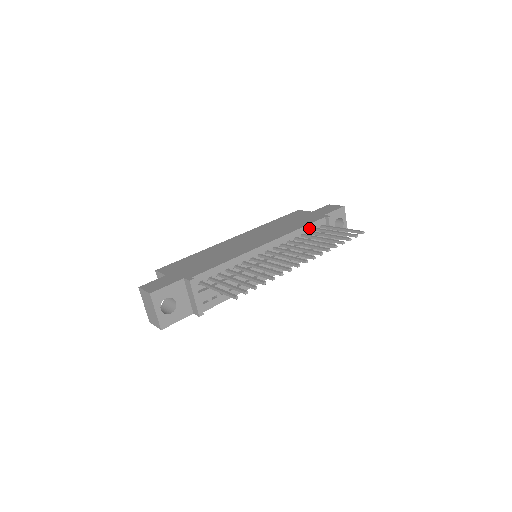
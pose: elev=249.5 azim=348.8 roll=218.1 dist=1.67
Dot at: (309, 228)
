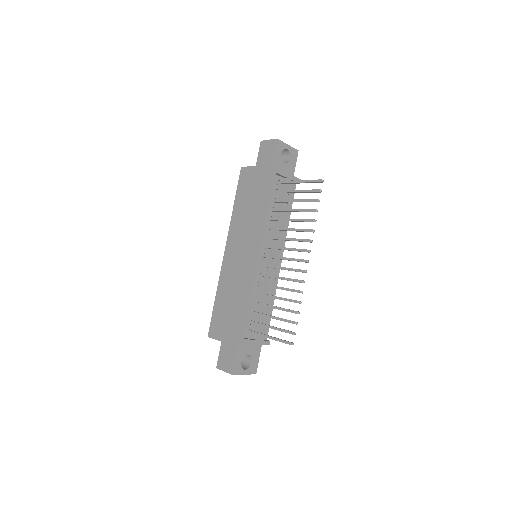
Dot at: (272, 198)
